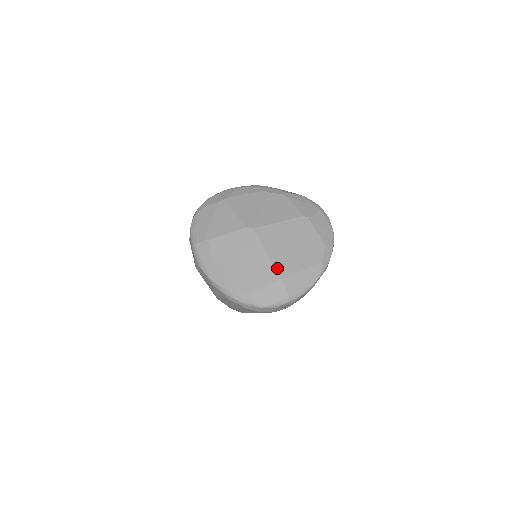
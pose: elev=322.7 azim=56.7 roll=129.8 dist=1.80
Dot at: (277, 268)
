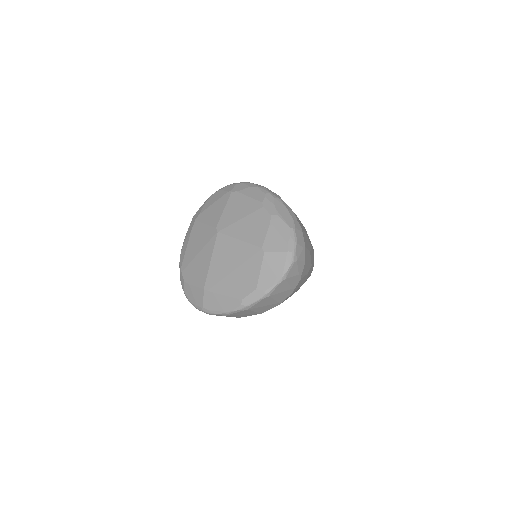
Dot at: (208, 278)
